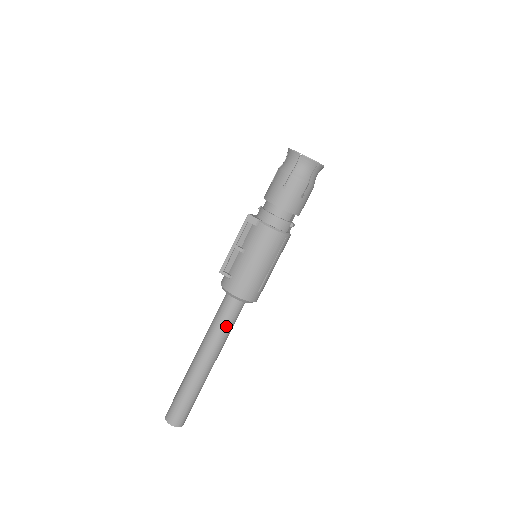
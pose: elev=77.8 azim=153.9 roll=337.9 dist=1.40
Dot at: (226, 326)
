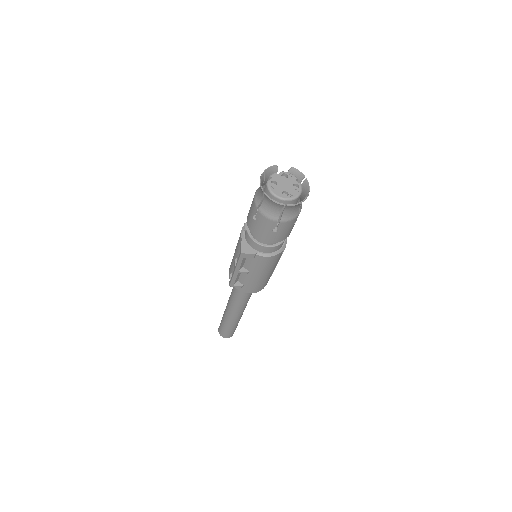
Dot at: (248, 297)
